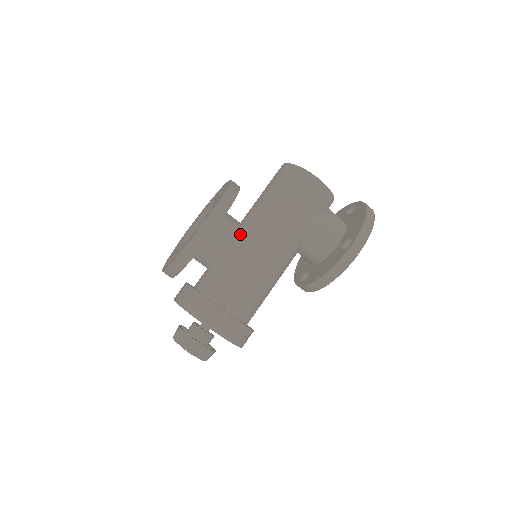
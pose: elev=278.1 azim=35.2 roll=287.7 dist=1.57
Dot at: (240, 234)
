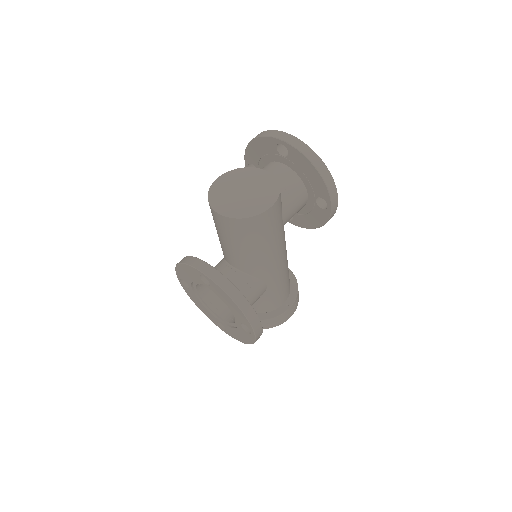
Dot at: (252, 283)
